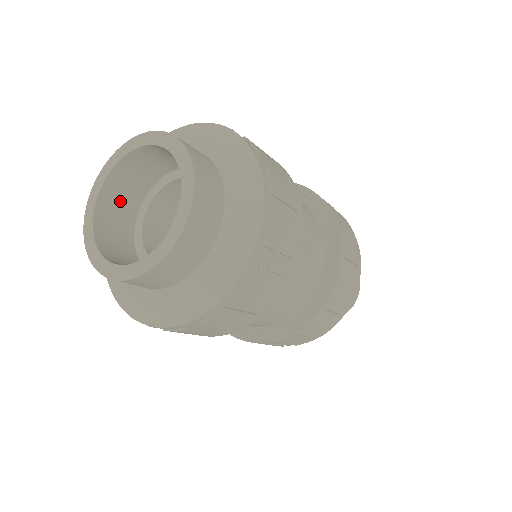
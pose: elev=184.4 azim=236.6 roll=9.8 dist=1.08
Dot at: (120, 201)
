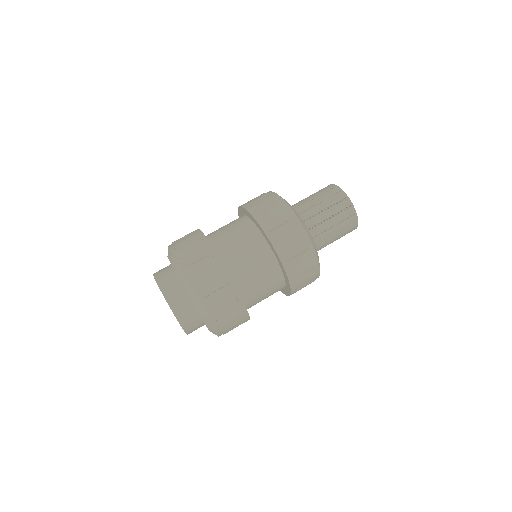
Dot at: occluded
